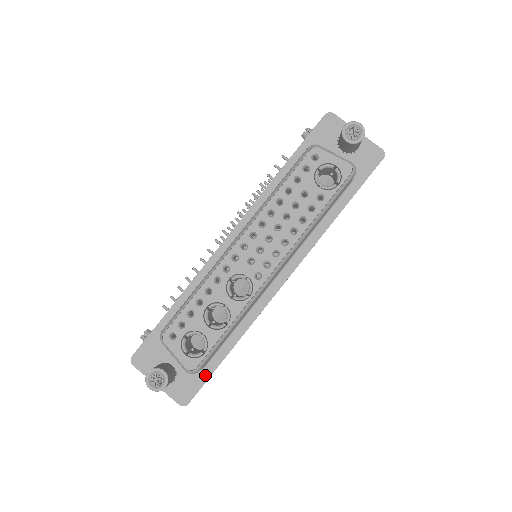
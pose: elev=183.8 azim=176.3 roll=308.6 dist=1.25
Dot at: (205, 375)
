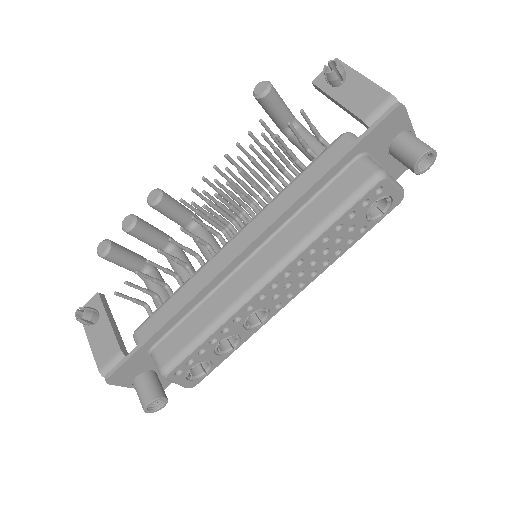
Dot at: occluded
